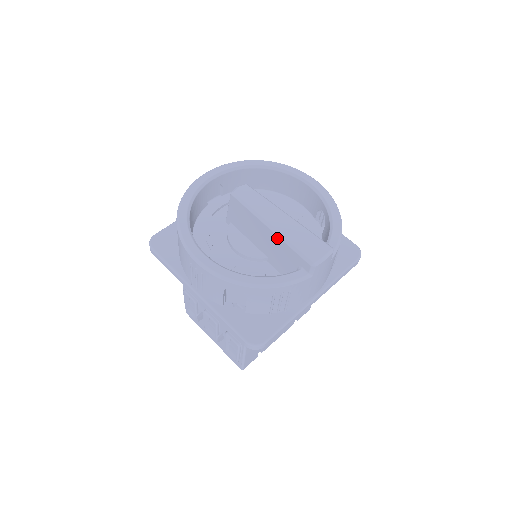
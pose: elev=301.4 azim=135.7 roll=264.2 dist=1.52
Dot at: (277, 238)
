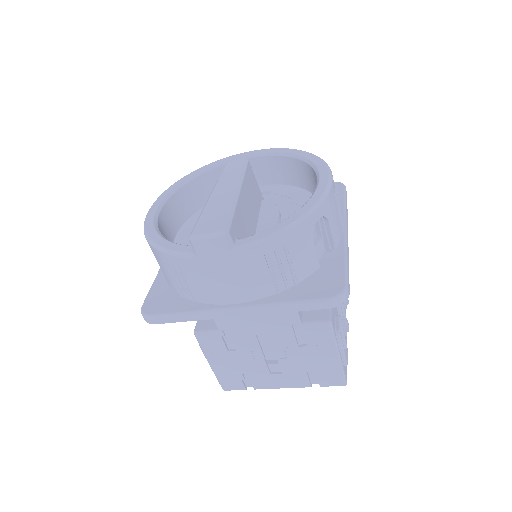
Dot at: occluded
